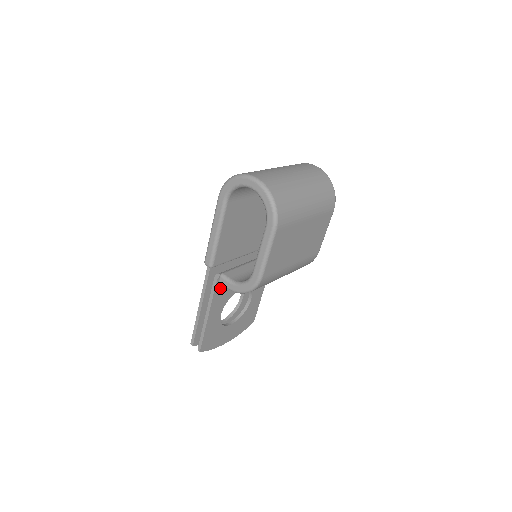
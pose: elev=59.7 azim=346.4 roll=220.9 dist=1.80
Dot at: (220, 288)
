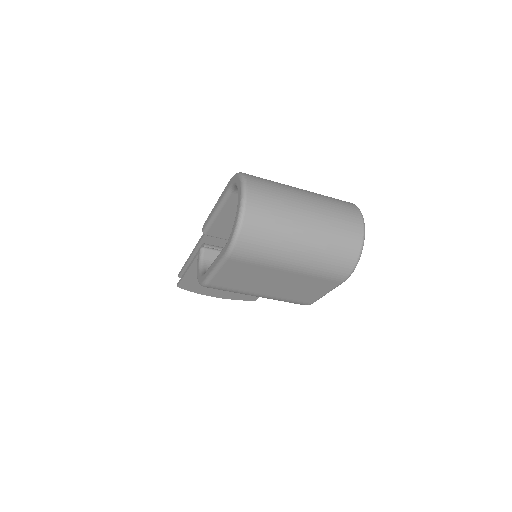
Dot at: occluded
